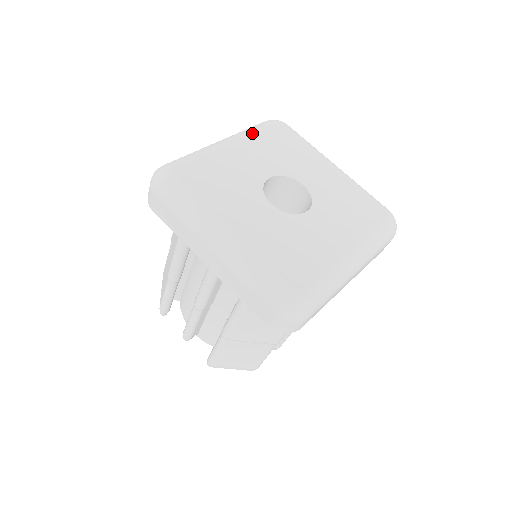
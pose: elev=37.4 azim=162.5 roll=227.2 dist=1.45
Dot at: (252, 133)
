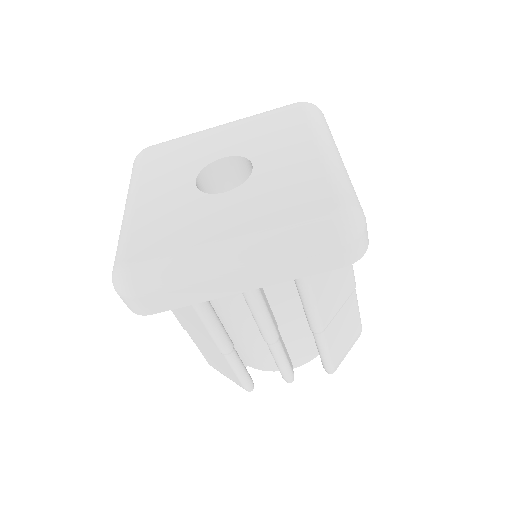
Dot at: (254, 116)
